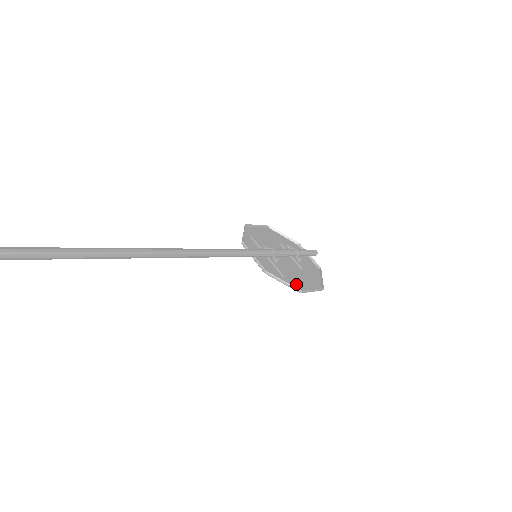
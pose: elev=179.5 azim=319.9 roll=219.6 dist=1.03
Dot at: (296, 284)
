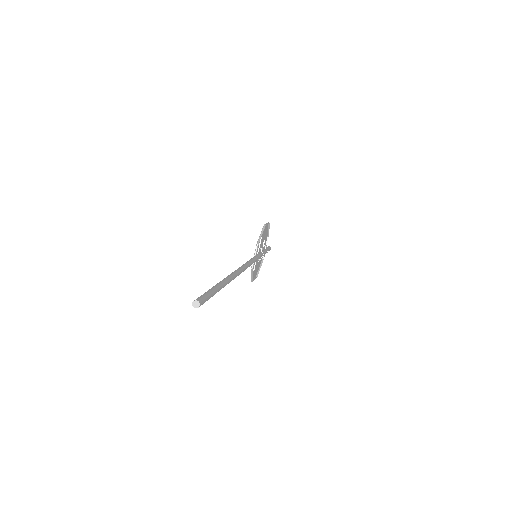
Dot at: (253, 275)
